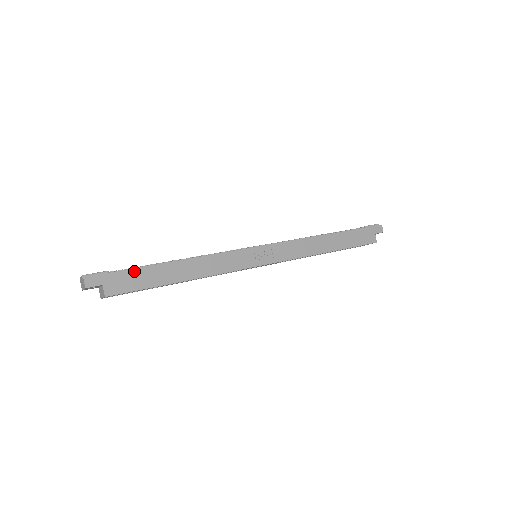
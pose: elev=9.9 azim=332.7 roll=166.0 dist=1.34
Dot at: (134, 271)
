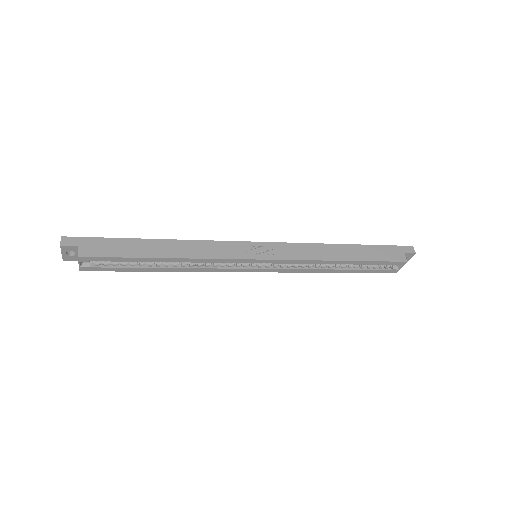
Dot at: (114, 240)
